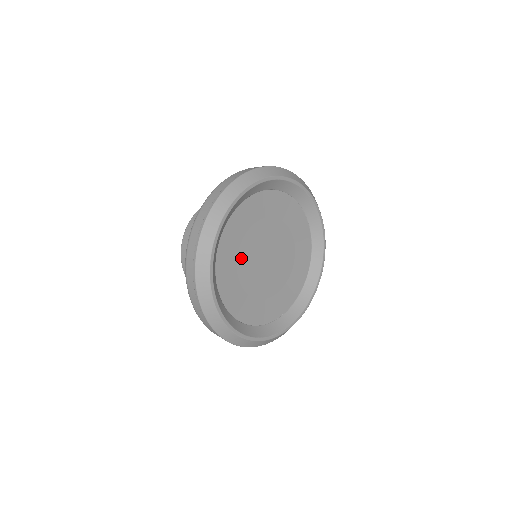
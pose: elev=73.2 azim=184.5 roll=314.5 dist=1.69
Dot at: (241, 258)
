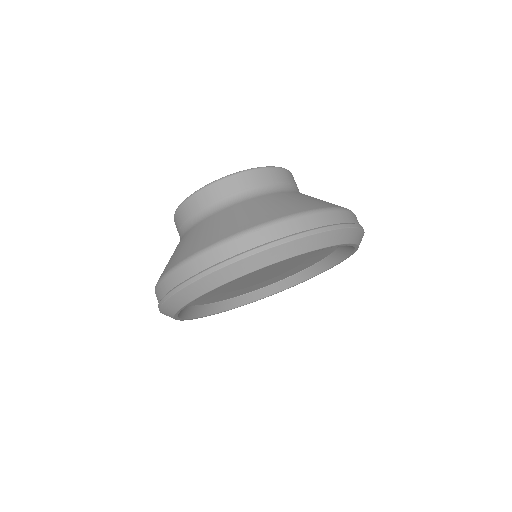
Dot at: occluded
